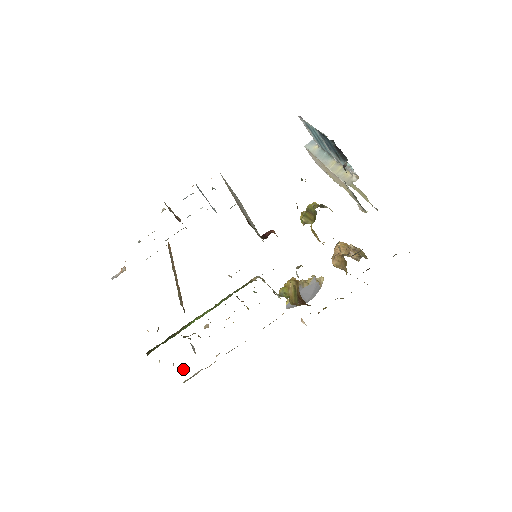
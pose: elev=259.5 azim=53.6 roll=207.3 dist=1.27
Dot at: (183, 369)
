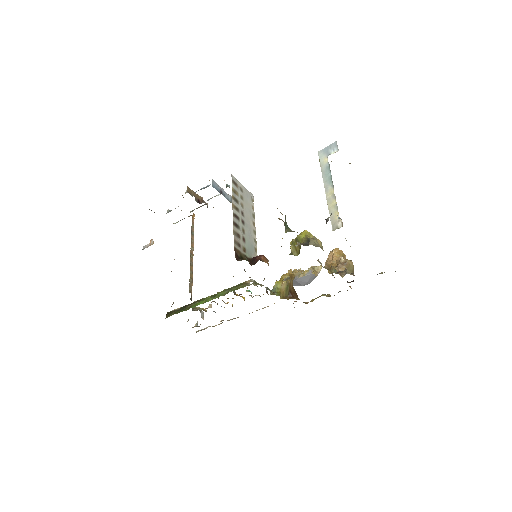
Dot at: (195, 325)
